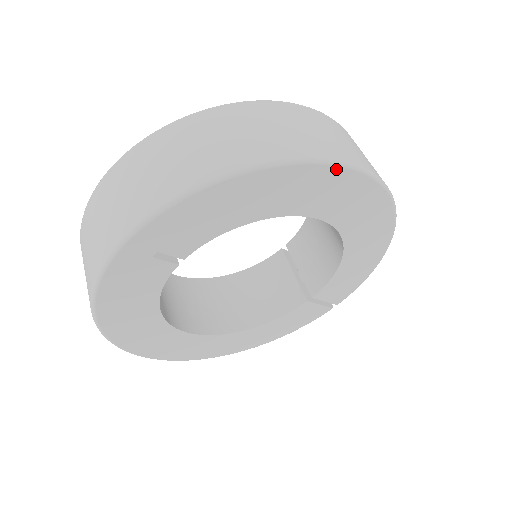
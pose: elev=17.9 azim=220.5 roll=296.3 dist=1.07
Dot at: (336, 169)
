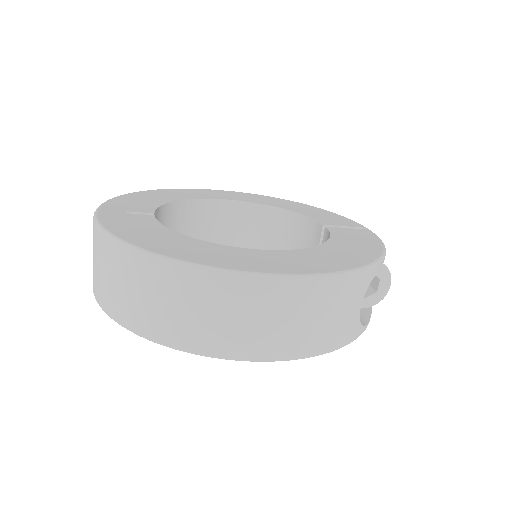
Dot at: (208, 354)
